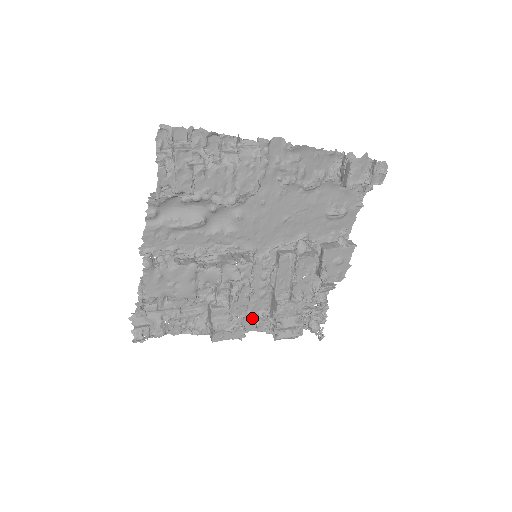
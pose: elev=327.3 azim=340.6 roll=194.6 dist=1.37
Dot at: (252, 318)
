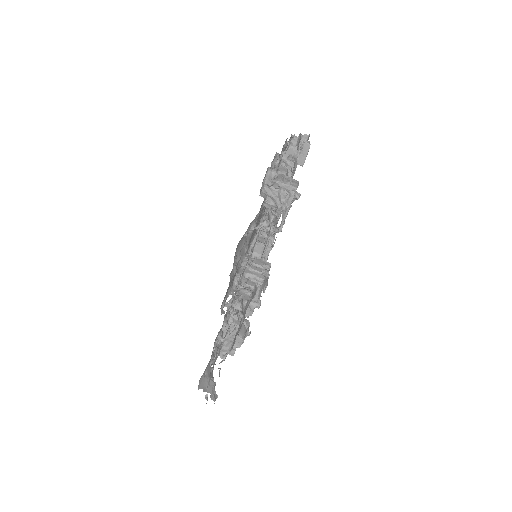
Dot at: occluded
